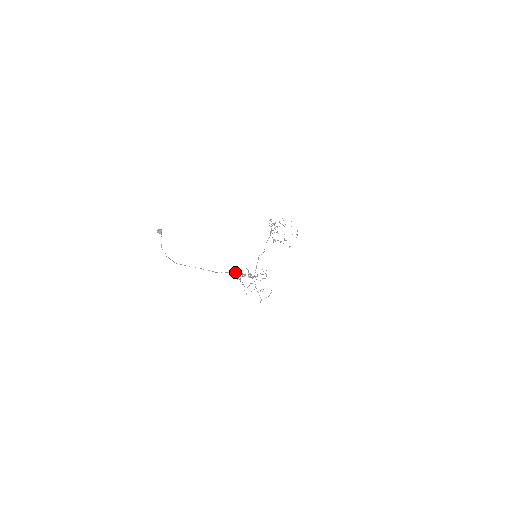
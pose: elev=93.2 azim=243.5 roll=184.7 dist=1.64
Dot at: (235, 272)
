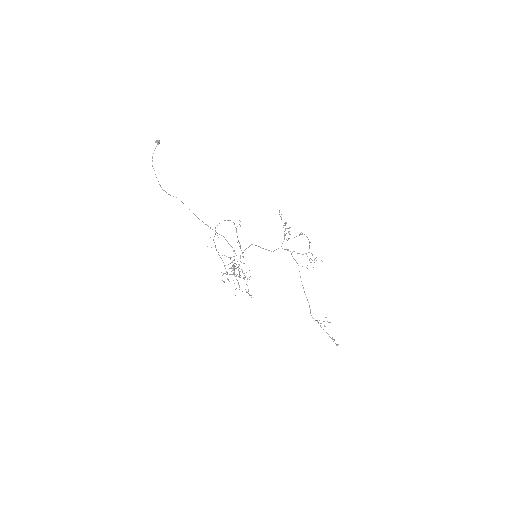
Dot at: occluded
